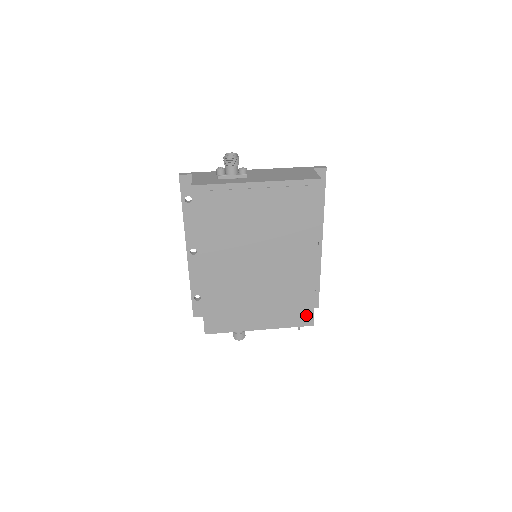
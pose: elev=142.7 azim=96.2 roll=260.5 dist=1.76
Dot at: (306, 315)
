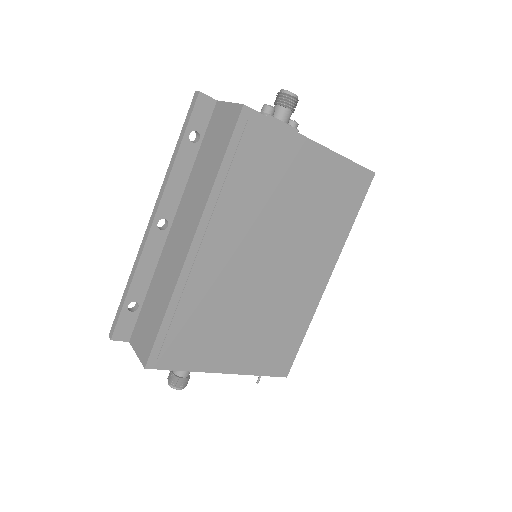
Dot at: (286, 359)
